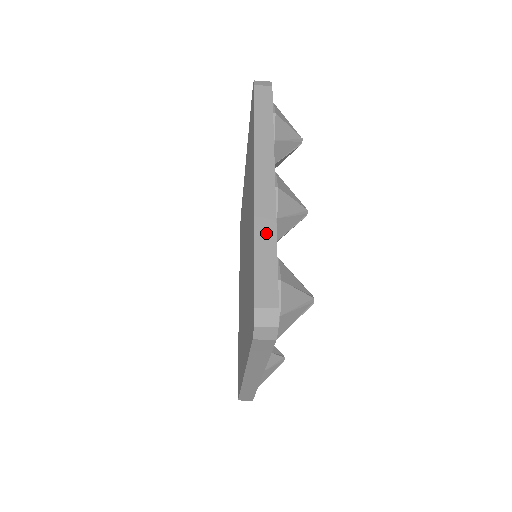
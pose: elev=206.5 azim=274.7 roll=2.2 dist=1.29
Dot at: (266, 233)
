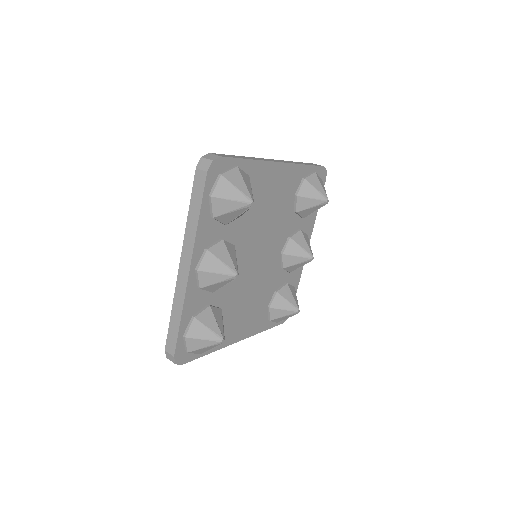
Dot at: (177, 308)
